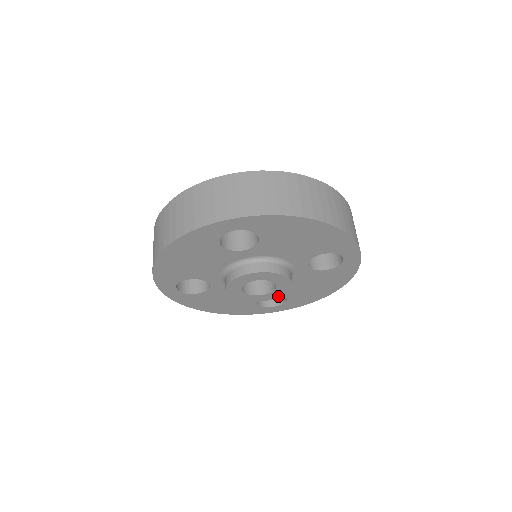
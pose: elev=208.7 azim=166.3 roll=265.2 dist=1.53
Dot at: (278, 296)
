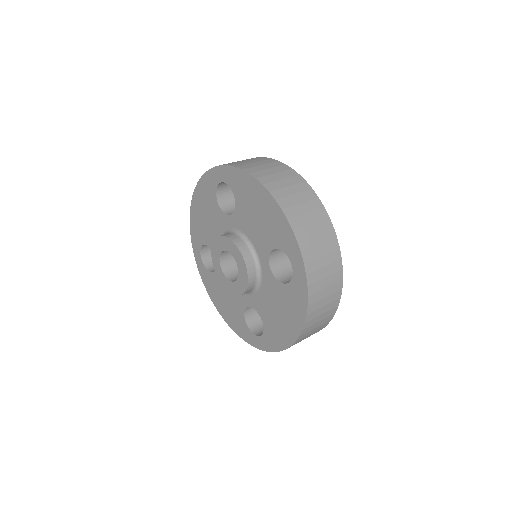
Dot at: (242, 292)
